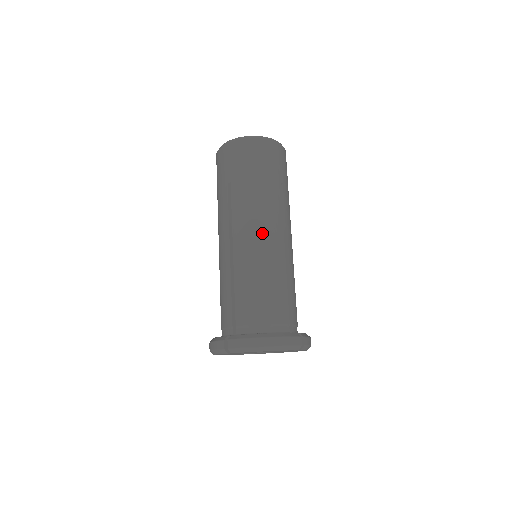
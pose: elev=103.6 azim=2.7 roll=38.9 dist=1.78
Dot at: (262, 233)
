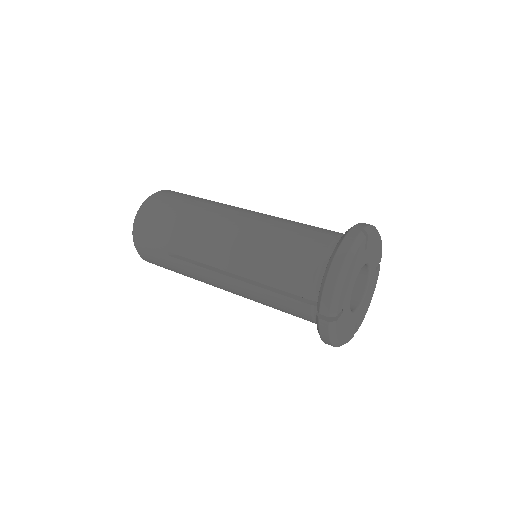
Dot at: (226, 235)
